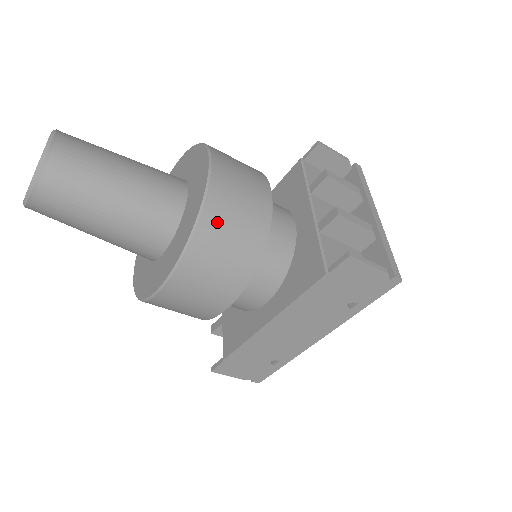
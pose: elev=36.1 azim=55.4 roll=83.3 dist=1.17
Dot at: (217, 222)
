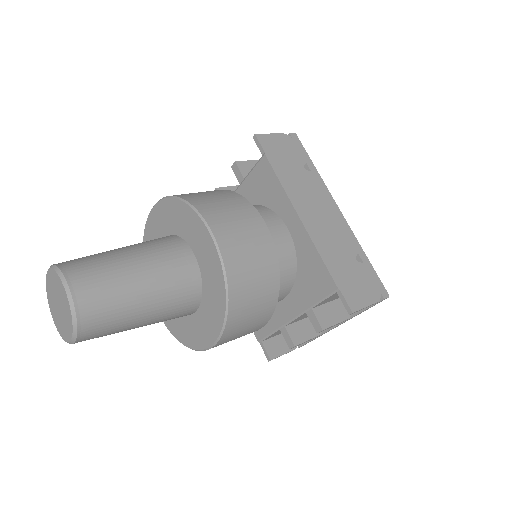
Dot at: occluded
